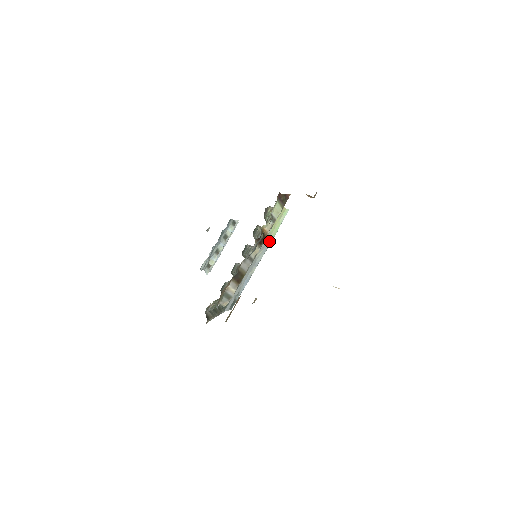
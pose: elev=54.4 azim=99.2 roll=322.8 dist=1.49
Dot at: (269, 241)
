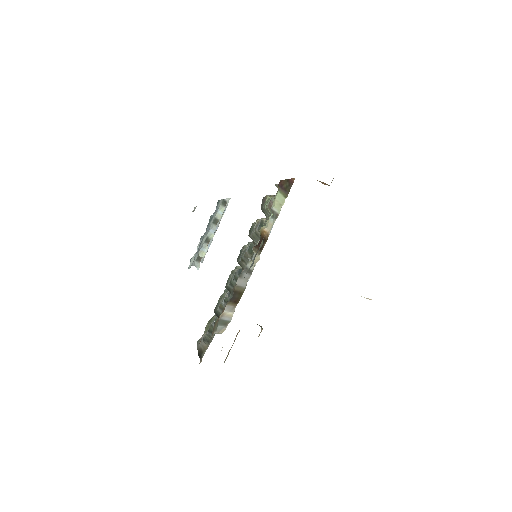
Dot at: occluded
